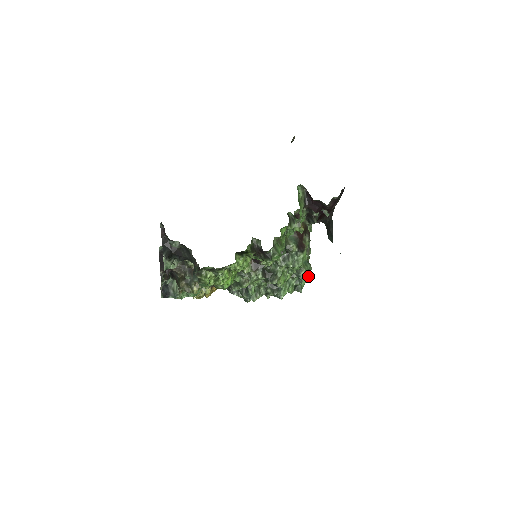
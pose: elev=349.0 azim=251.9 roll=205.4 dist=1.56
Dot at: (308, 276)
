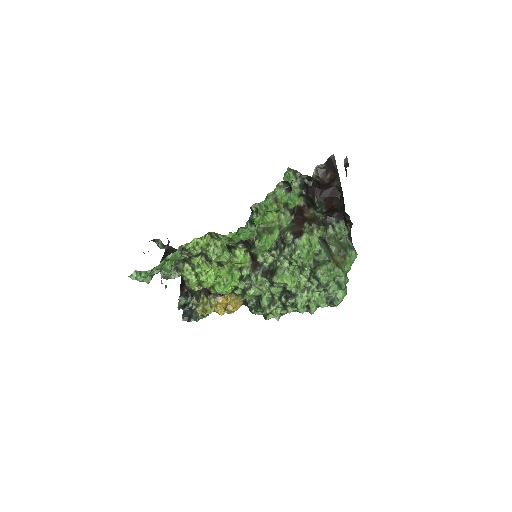
Dot at: (342, 284)
